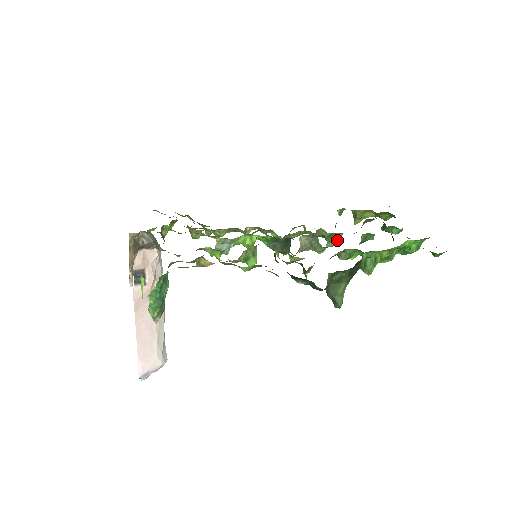
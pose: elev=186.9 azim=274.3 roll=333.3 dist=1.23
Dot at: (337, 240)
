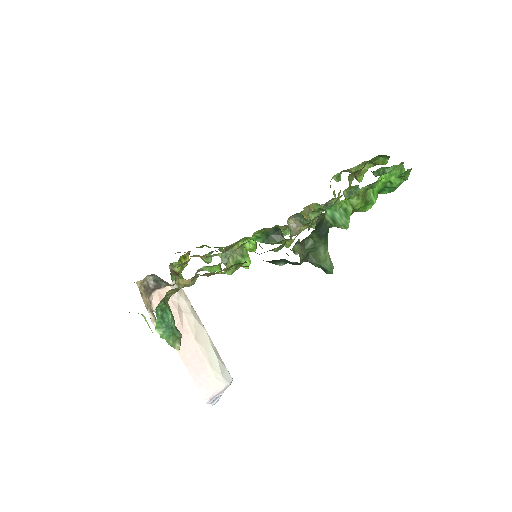
Dot at: occluded
